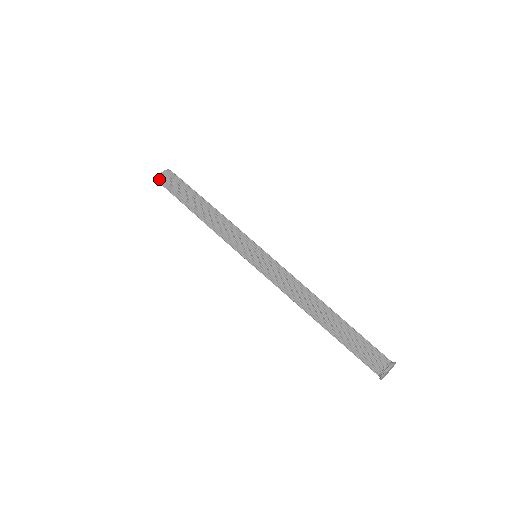
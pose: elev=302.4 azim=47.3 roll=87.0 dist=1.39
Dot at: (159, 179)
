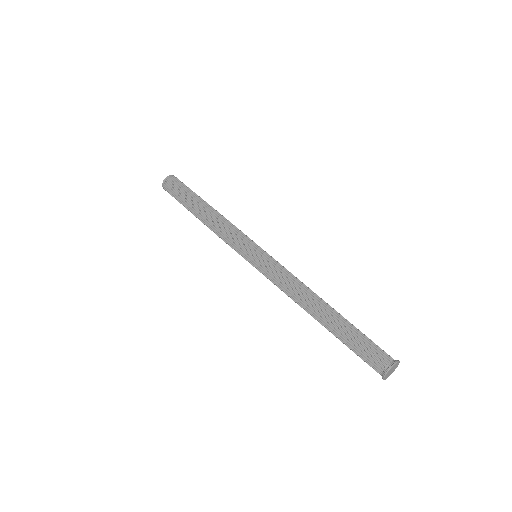
Dot at: (163, 188)
